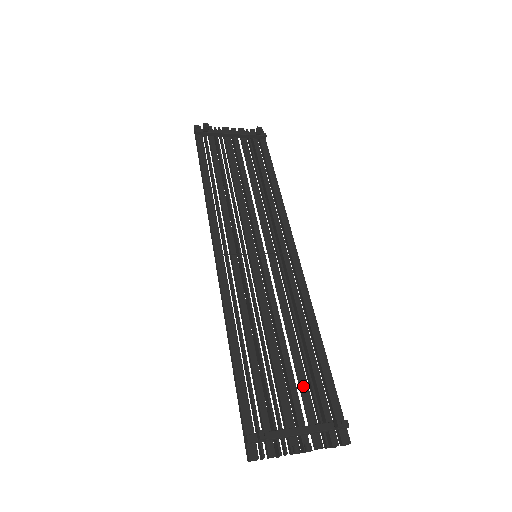
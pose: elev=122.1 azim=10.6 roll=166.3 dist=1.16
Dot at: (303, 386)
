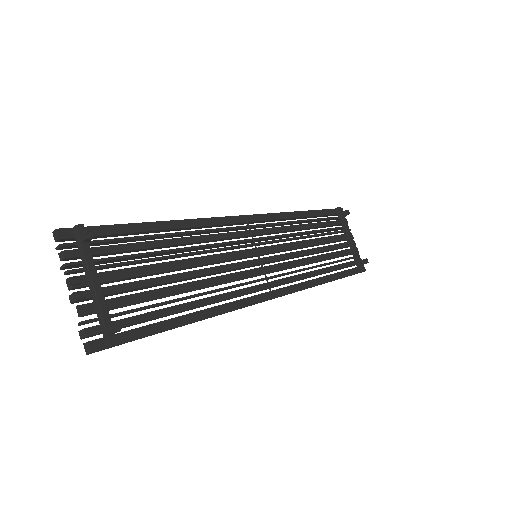
Dot at: (144, 295)
